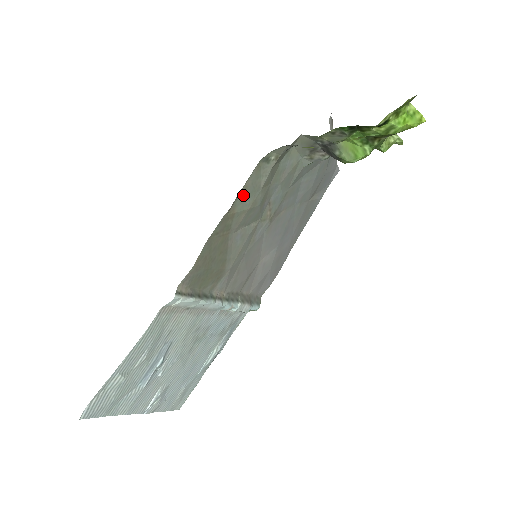
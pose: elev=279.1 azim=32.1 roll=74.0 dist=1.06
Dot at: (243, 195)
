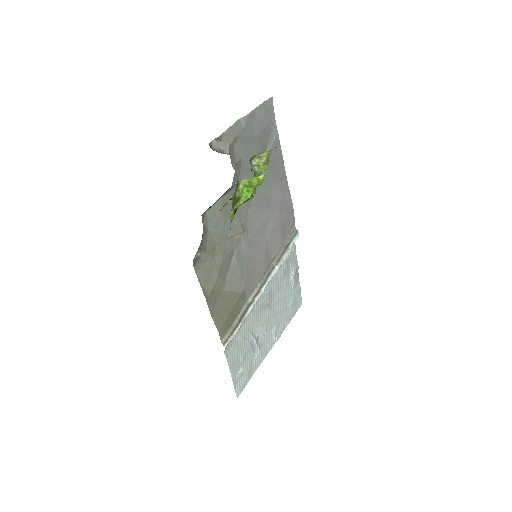
Dot at: (206, 282)
